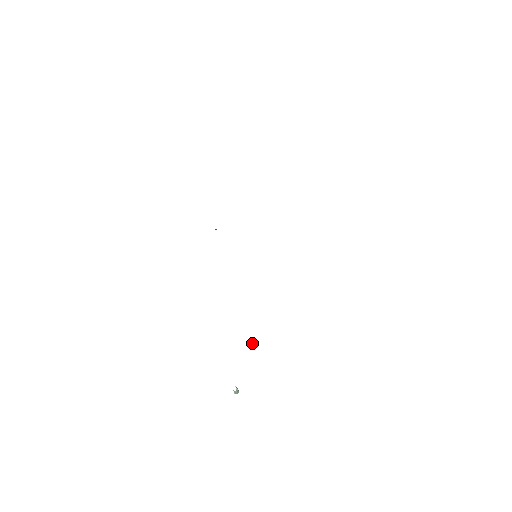
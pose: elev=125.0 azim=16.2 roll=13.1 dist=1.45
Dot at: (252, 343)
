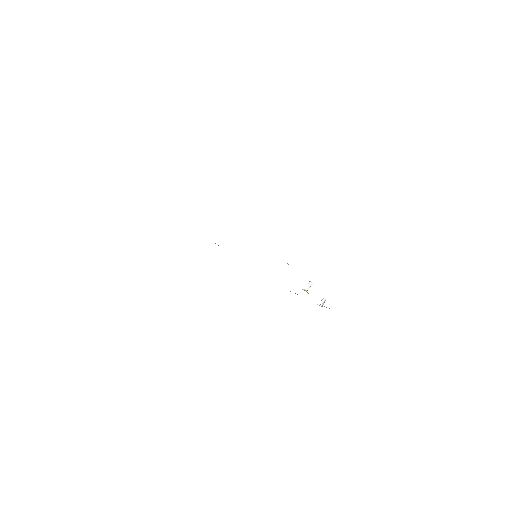
Dot at: (307, 289)
